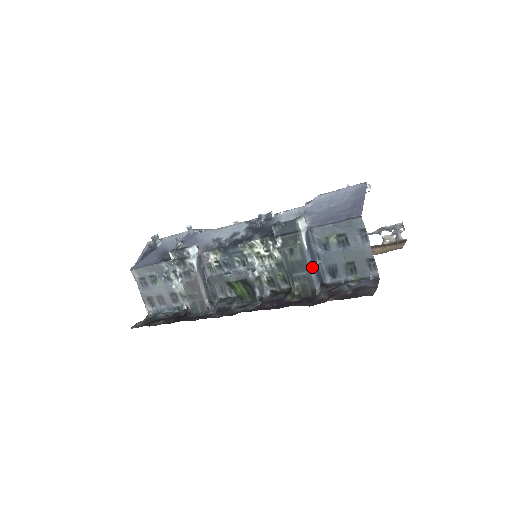
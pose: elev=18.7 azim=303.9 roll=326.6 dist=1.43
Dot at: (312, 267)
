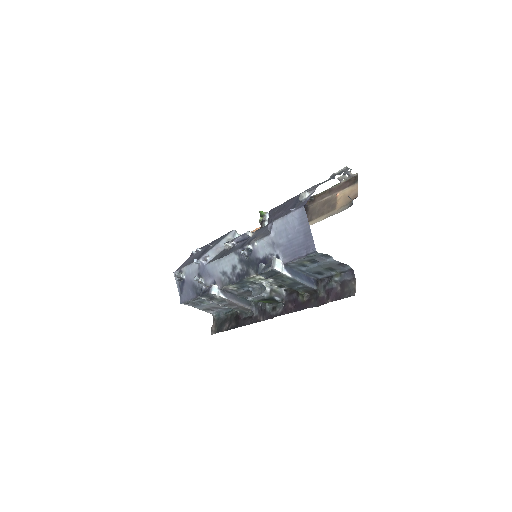
Dot at: (303, 282)
